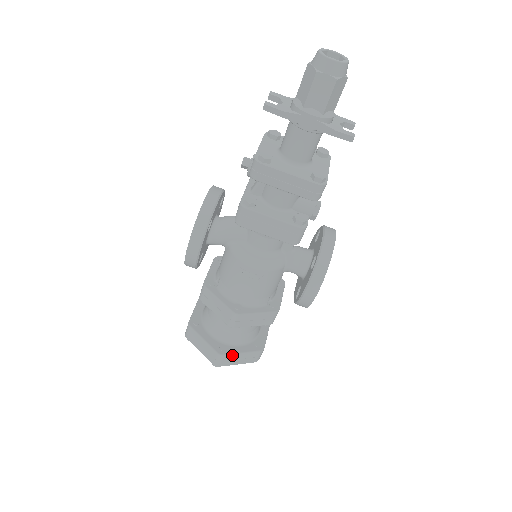
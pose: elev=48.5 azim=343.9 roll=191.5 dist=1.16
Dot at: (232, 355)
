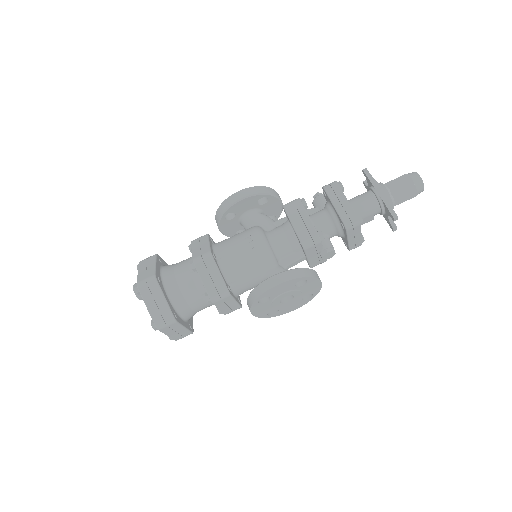
Dot at: (159, 289)
